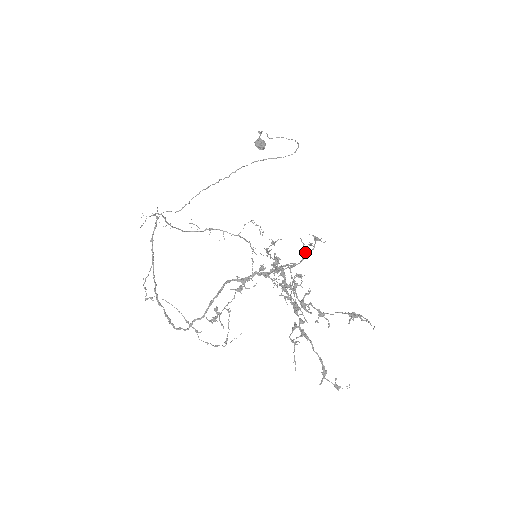
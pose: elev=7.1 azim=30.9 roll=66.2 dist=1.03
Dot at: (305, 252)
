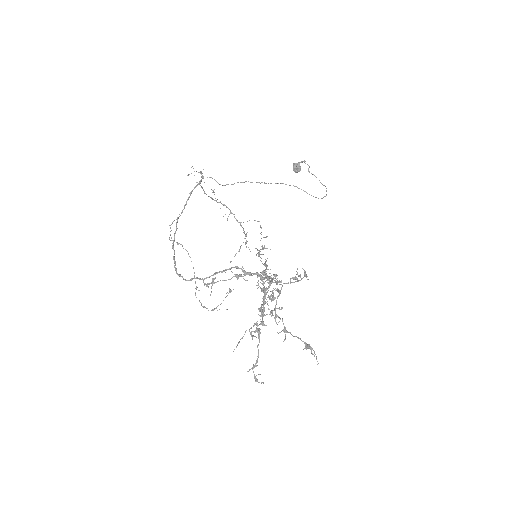
Dot at: (294, 279)
